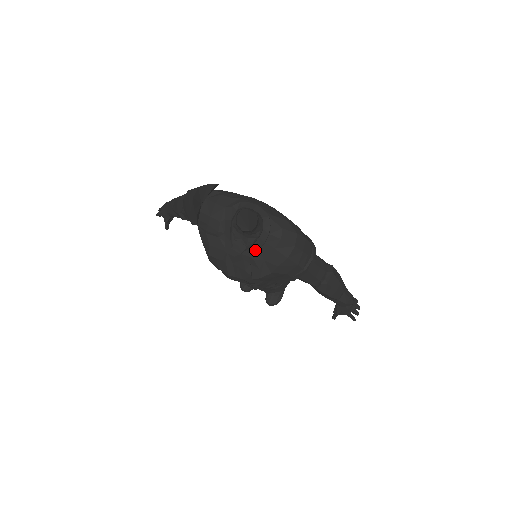
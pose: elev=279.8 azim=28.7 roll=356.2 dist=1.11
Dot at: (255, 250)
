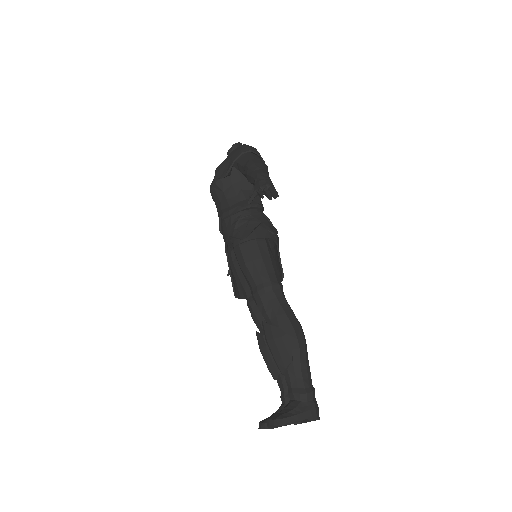
Dot at: occluded
